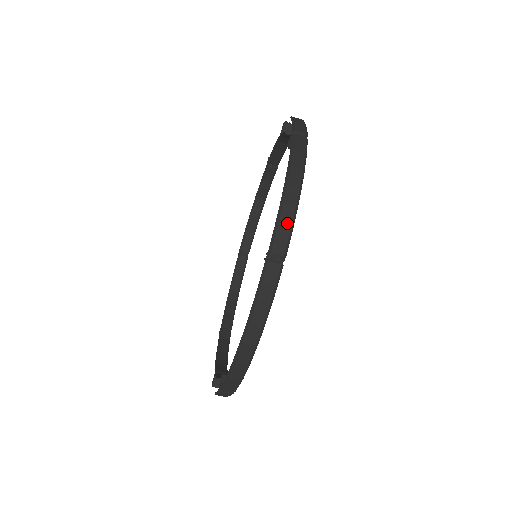
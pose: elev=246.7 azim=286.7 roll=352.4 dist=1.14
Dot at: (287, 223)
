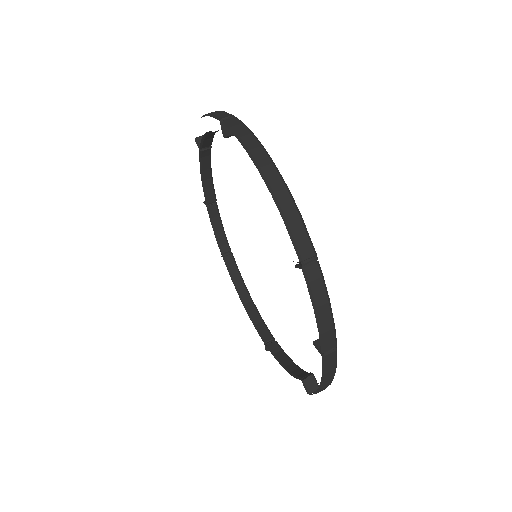
Dot at: (219, 112)
